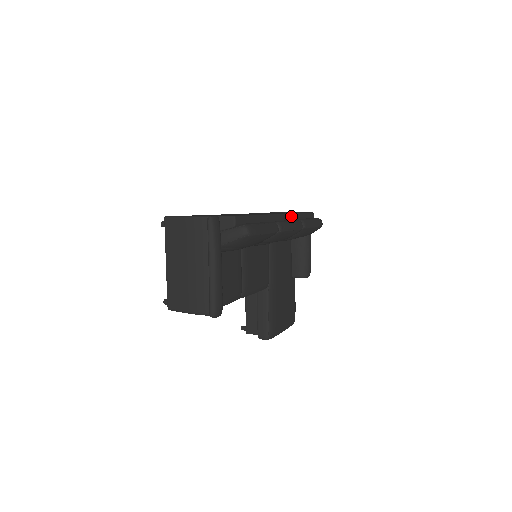
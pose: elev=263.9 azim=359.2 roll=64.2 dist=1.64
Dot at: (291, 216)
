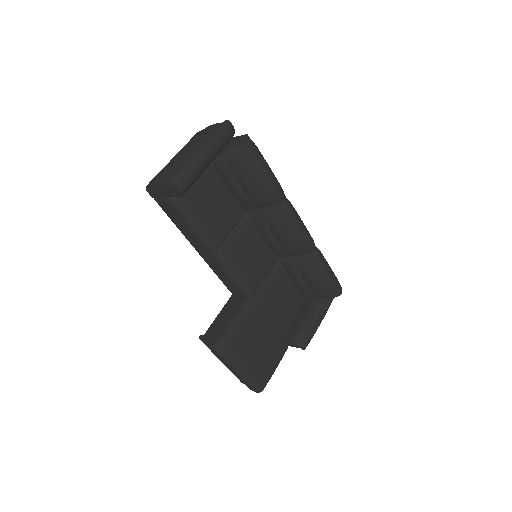
Dot at: occluded
